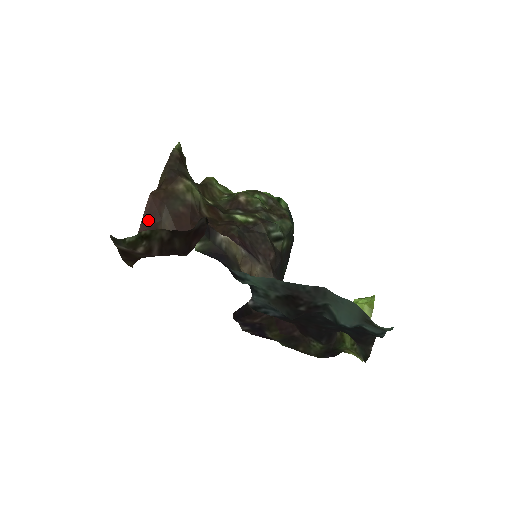
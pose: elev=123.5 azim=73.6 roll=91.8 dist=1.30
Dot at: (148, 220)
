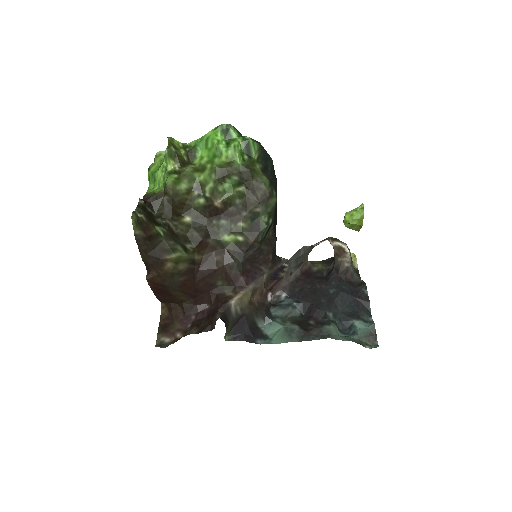
Dot at: (158, 292)
